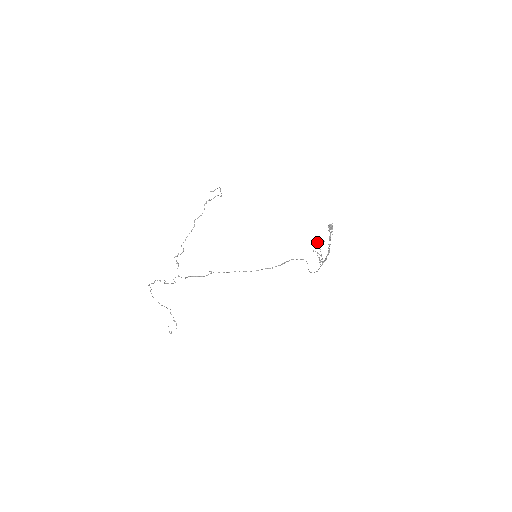
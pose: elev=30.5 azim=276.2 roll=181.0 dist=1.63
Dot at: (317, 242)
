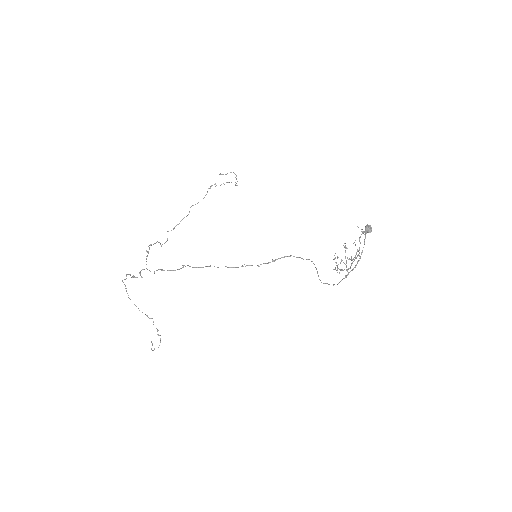
Dot at: (343, 245)
